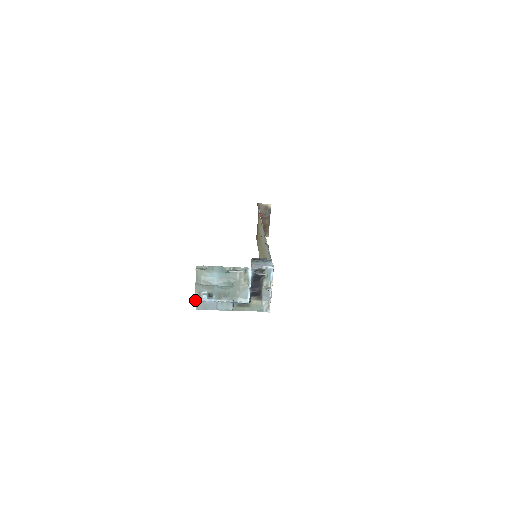
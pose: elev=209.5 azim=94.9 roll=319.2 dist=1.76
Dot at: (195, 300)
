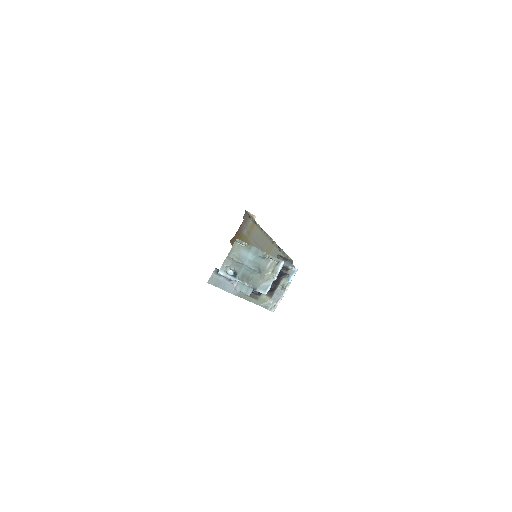
Dot at: (218, 272)
